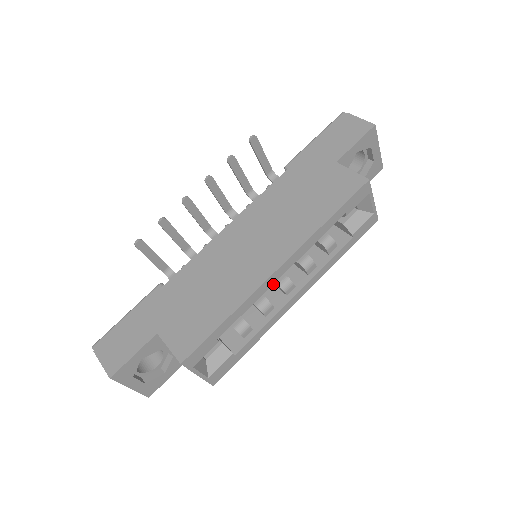
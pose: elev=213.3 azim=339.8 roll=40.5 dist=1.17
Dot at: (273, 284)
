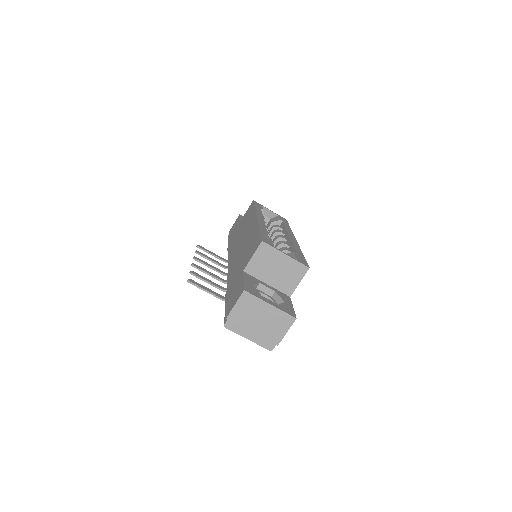
Dot at: occluded
